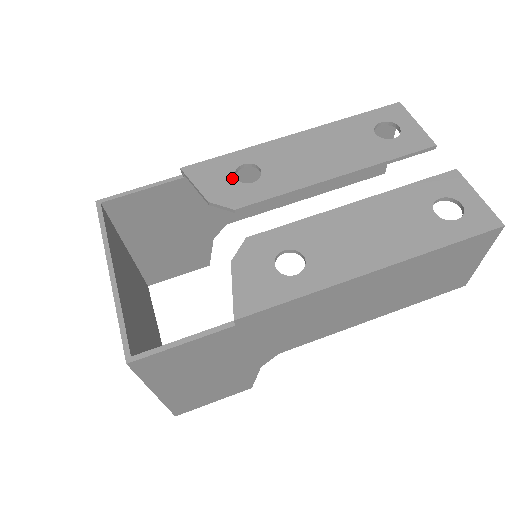
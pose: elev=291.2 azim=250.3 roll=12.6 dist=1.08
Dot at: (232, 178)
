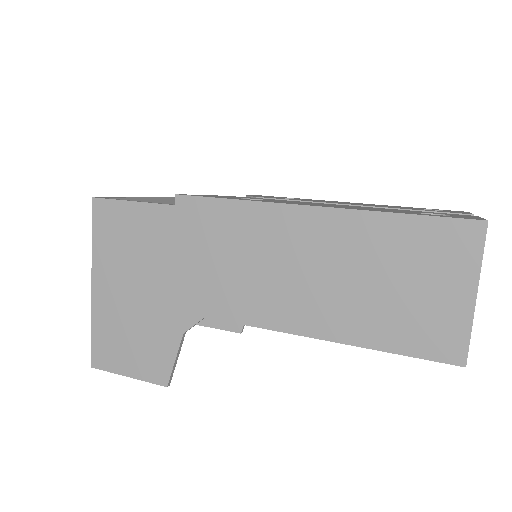
Dot at: (277, 197)
